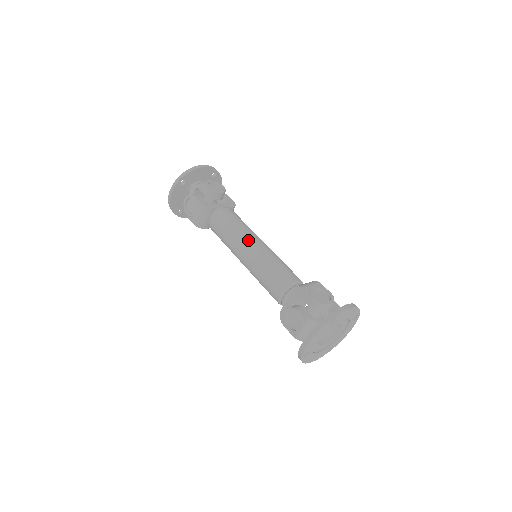
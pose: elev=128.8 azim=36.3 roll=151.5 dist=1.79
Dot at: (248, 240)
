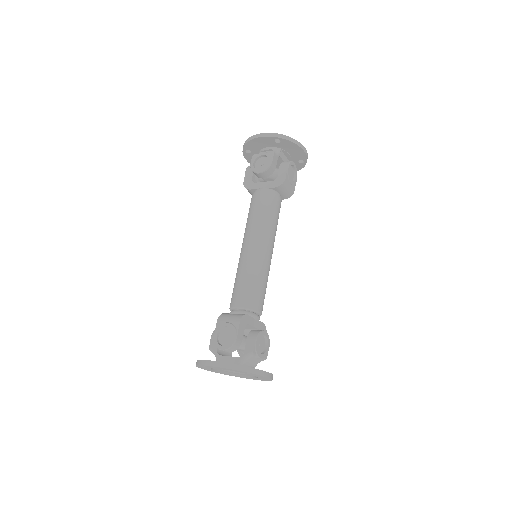
Dot at: (244, 240)
